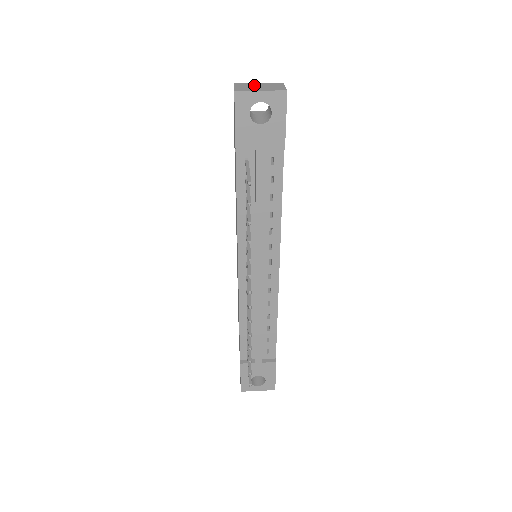
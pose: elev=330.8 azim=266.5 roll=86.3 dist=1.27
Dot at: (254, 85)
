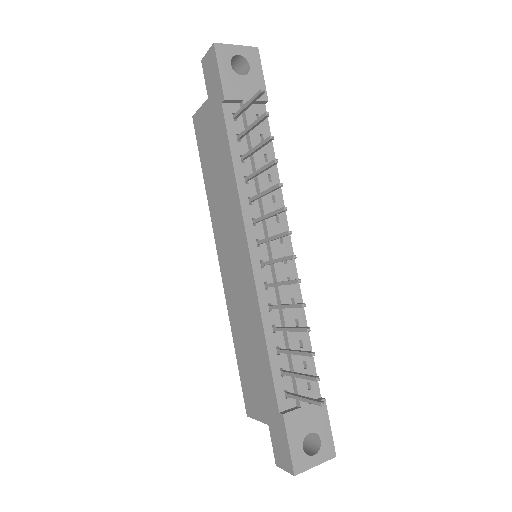
Dot at: occluded
